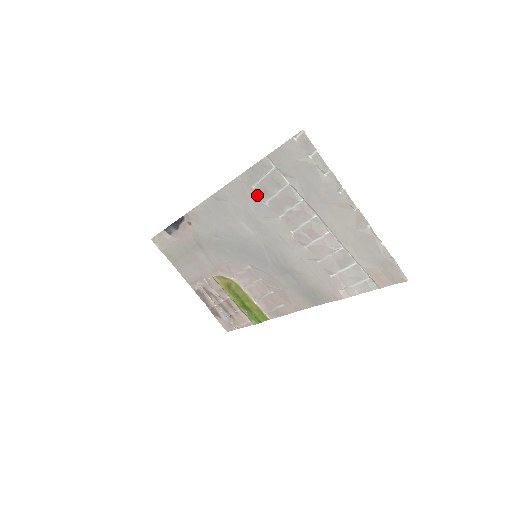
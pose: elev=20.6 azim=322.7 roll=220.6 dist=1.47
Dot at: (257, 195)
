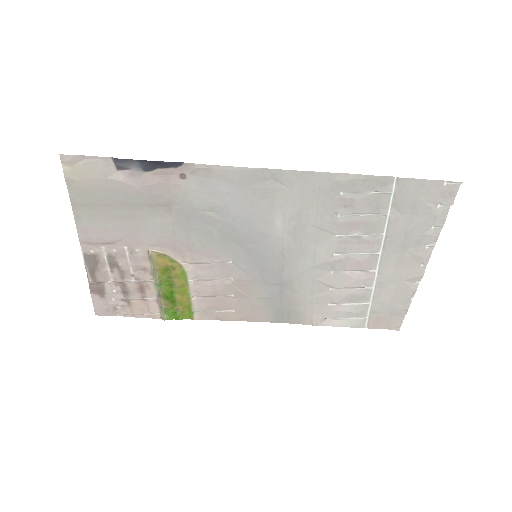
Dot at: (336, 203)
